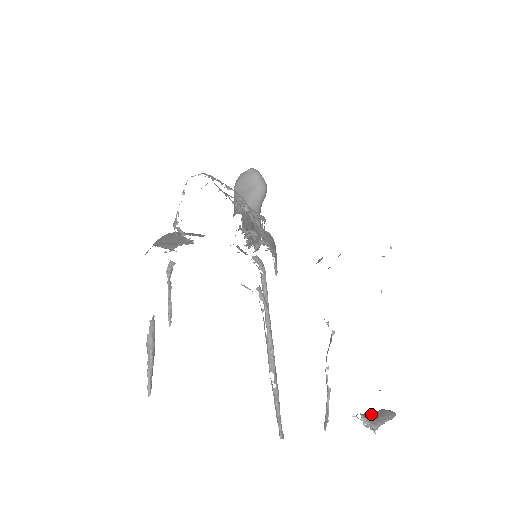
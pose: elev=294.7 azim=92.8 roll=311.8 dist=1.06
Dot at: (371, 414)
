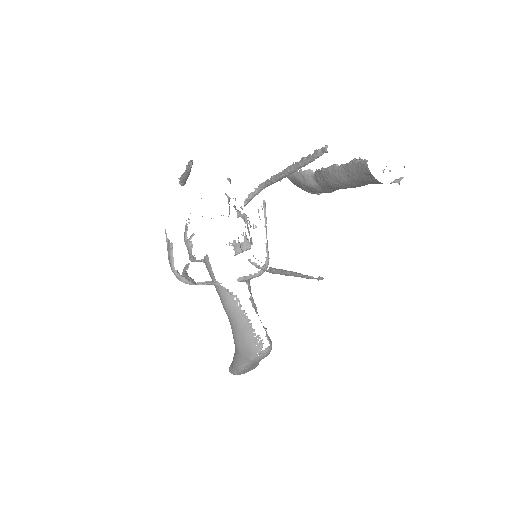
Dot at: occluded
